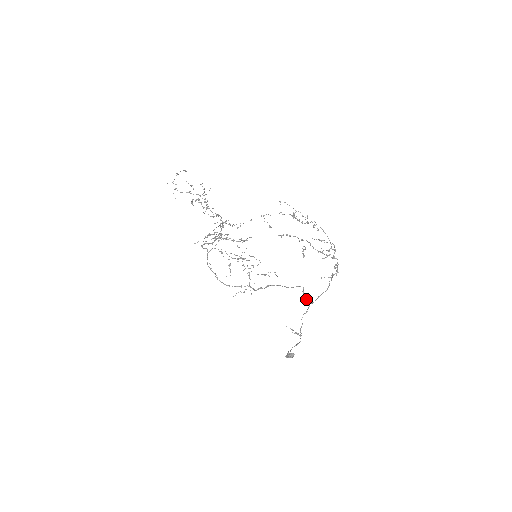
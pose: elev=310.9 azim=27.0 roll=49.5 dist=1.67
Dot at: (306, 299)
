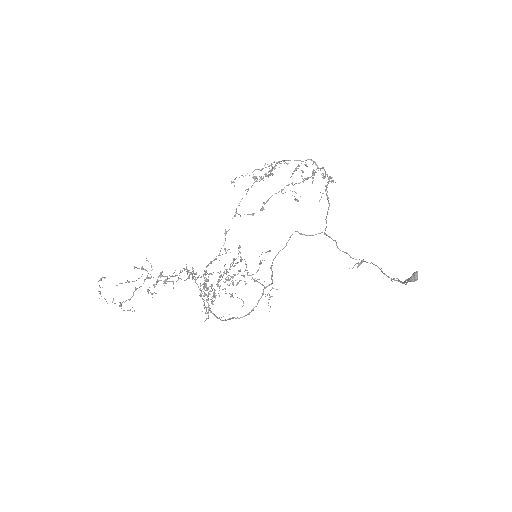
Dot at: occluded
